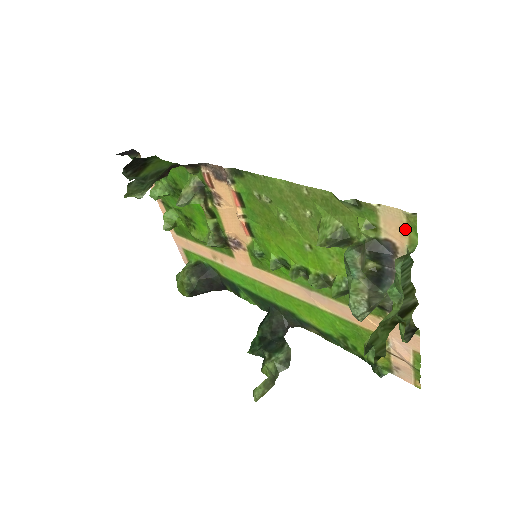
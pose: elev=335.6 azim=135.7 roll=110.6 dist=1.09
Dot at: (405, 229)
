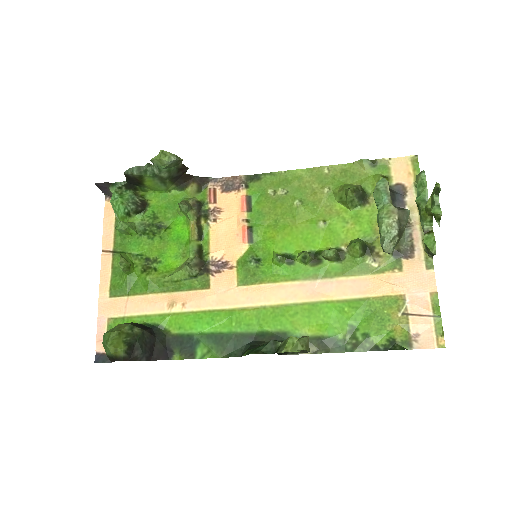
Dot at: (411, 170)
